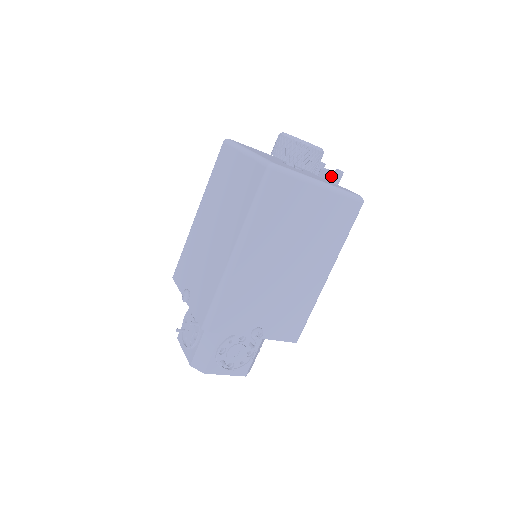
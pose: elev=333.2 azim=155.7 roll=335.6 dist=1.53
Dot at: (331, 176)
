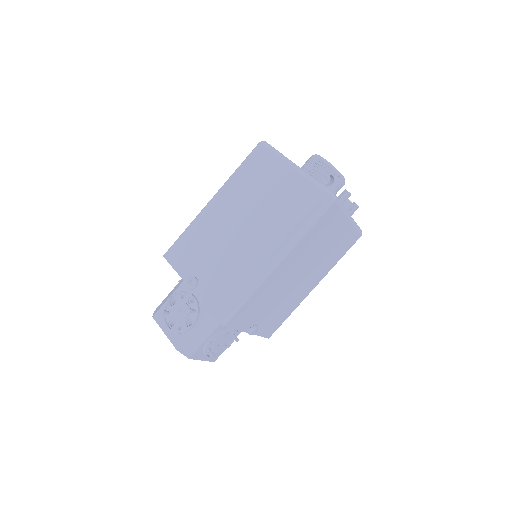
Dot at: occluded
